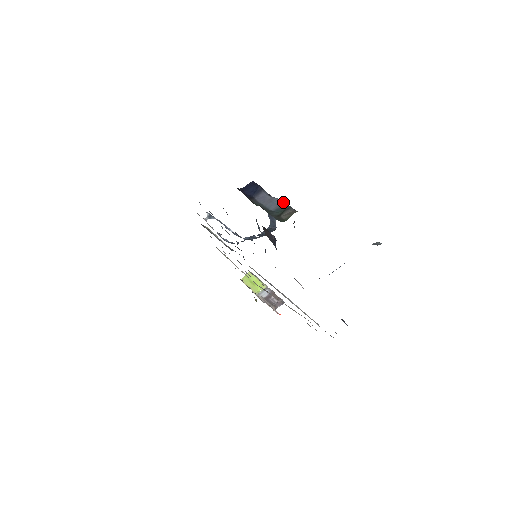
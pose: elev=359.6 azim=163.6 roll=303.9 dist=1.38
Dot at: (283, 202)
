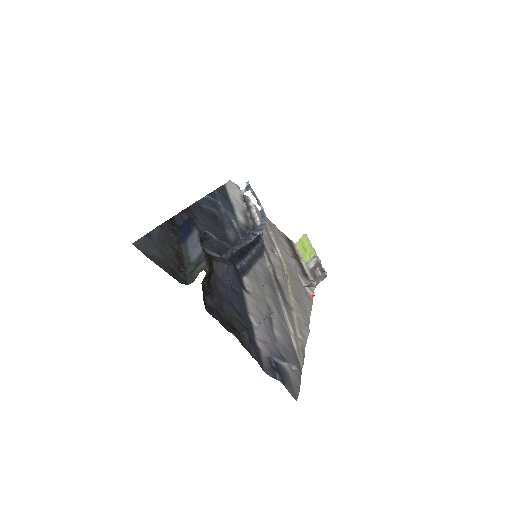
Dot at: (202, 250)
